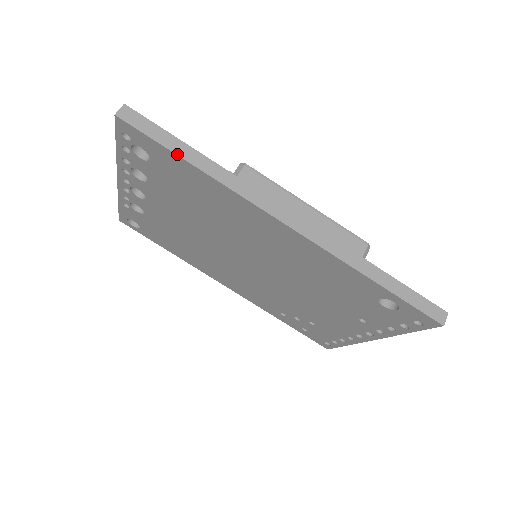
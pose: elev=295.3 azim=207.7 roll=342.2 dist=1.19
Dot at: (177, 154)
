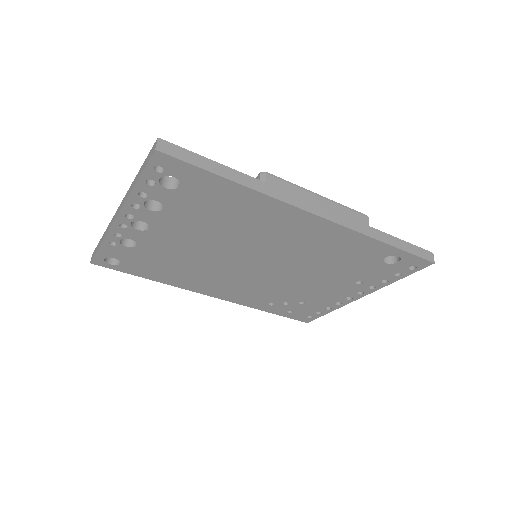
Dot at: (219, 175)
